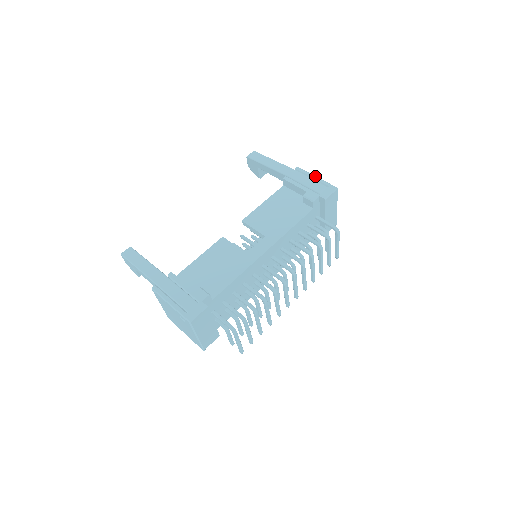
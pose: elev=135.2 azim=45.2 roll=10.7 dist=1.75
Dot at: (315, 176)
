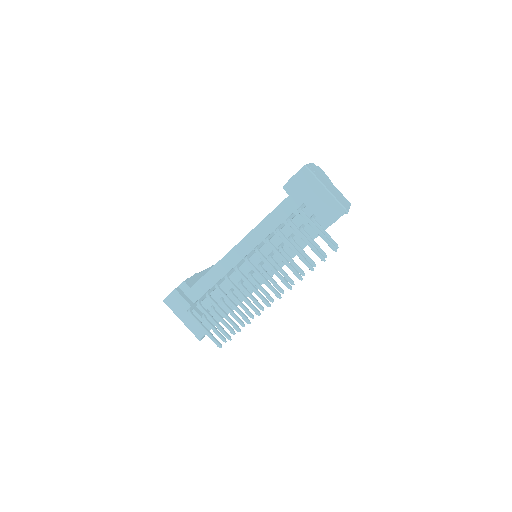
Dot at: occluded
